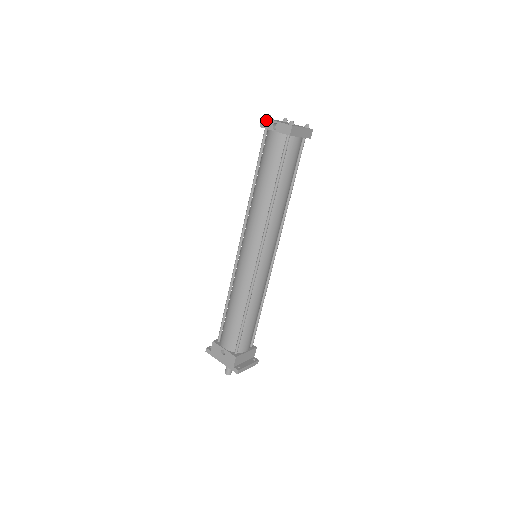
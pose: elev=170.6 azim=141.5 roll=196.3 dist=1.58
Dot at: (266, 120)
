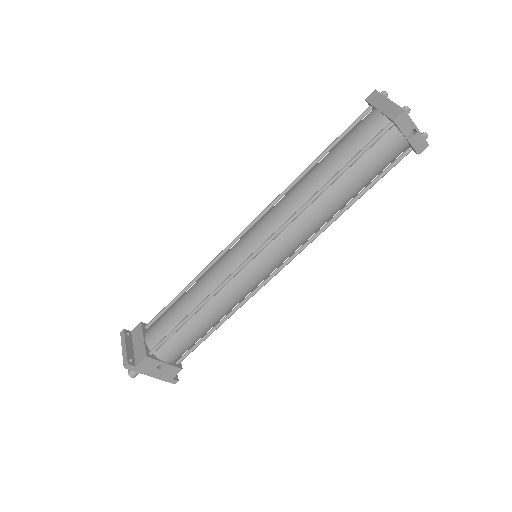
Dot at: (408, 118)
